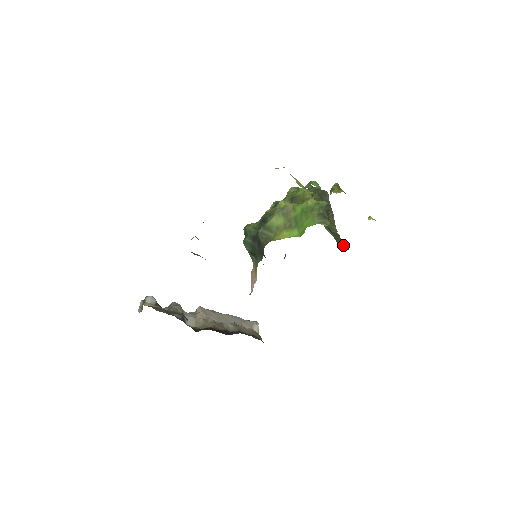
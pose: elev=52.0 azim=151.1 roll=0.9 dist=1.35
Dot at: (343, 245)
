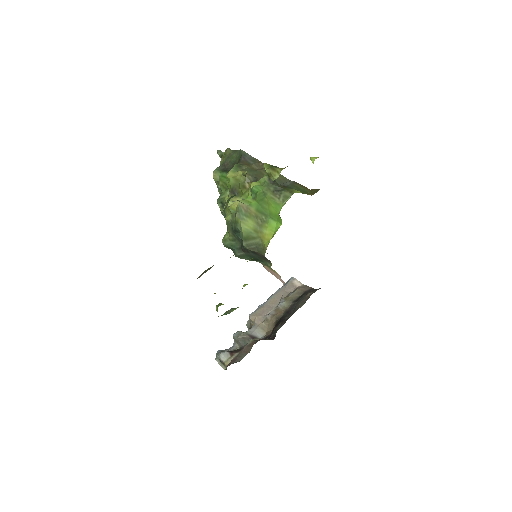
Dot at: (307, 188)
